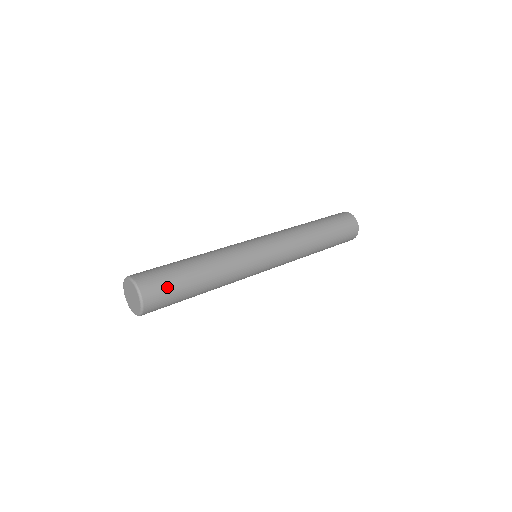
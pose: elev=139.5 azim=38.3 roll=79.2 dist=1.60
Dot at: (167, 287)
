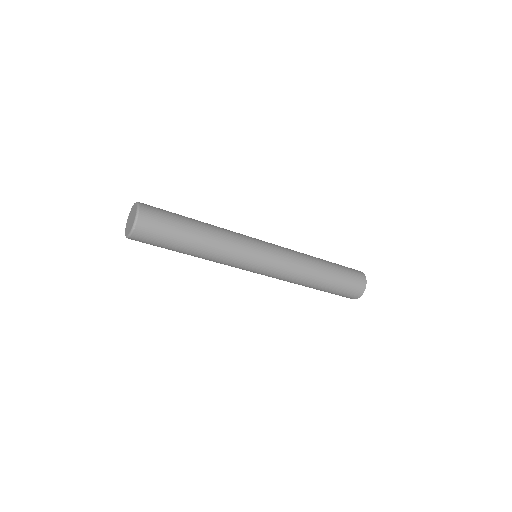
Dot at: (164, 217)
